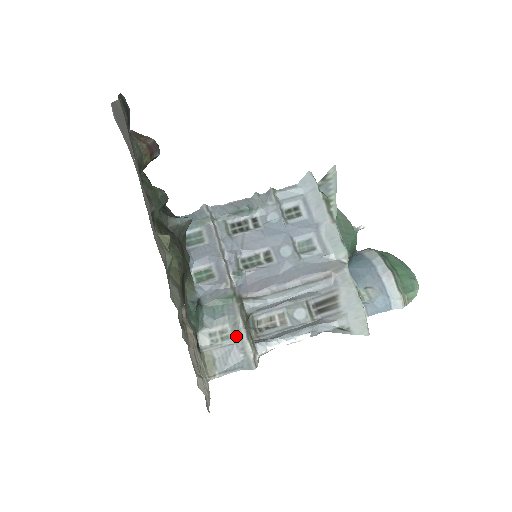
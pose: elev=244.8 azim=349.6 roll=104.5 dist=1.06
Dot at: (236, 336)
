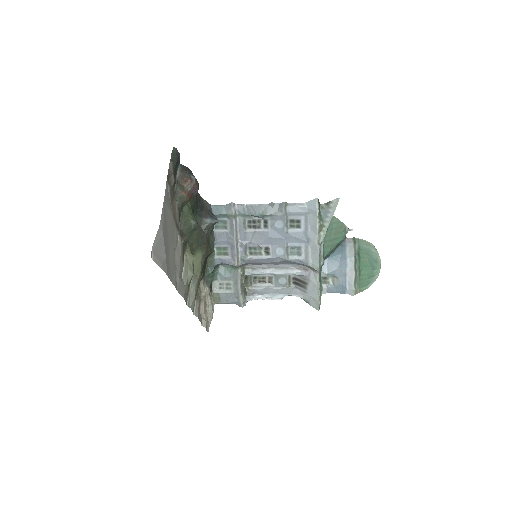
Dot at: (235, 290)
